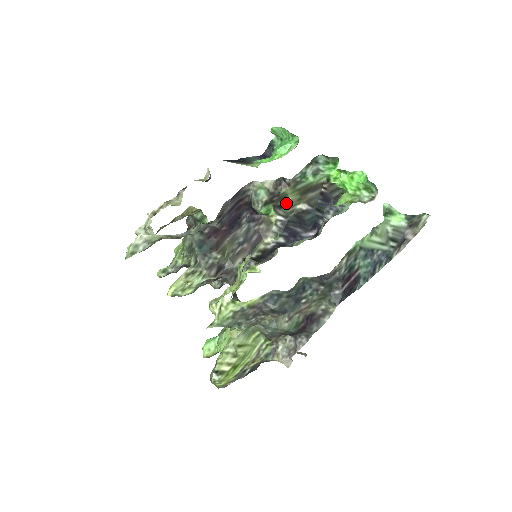
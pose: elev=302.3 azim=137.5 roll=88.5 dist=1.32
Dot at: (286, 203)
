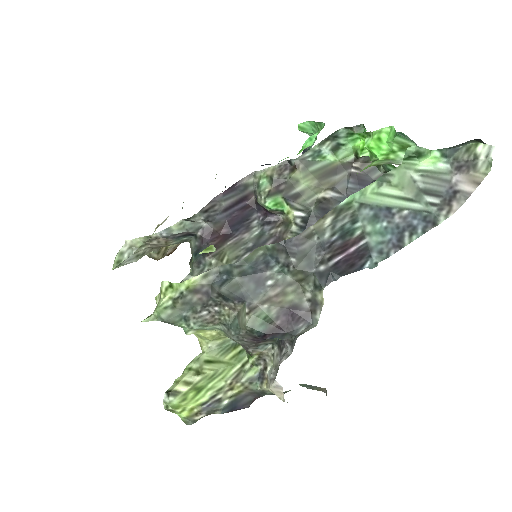
Dot at: (300, 192)
